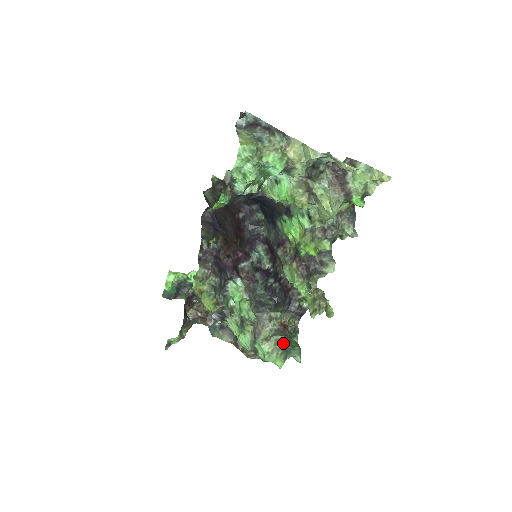
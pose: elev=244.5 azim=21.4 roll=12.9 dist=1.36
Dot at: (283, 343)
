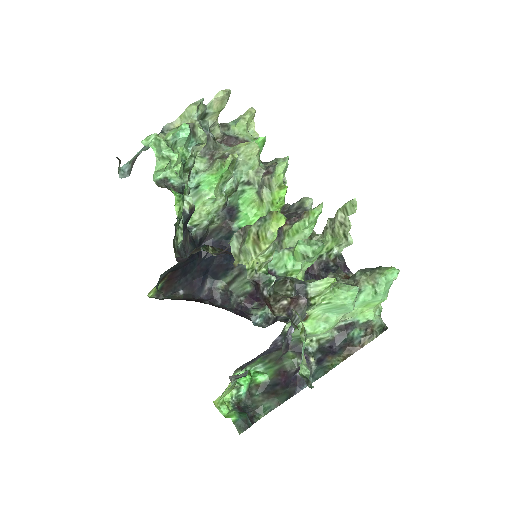
Dot at: (368, 271)
